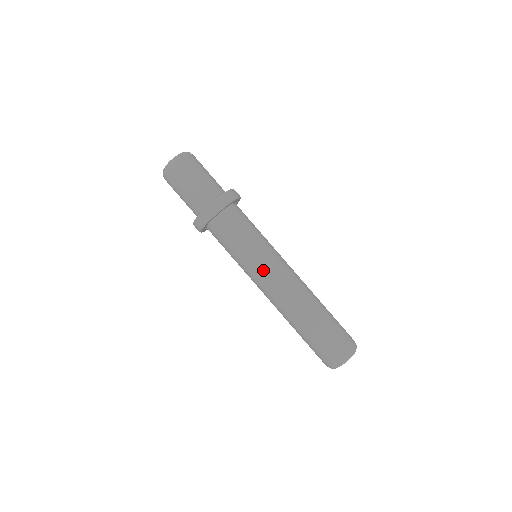
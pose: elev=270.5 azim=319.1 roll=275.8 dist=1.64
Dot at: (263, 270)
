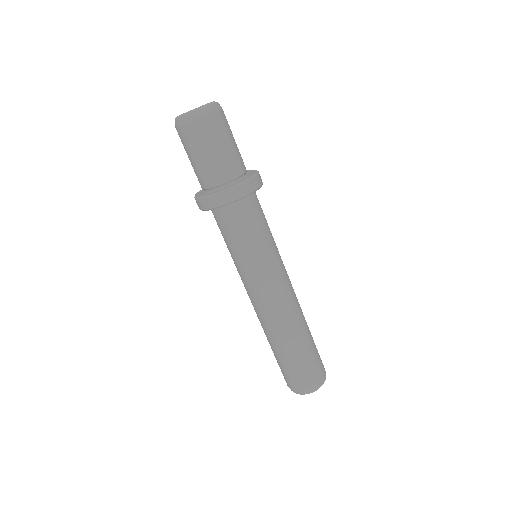
Dot at: (246, 283)
